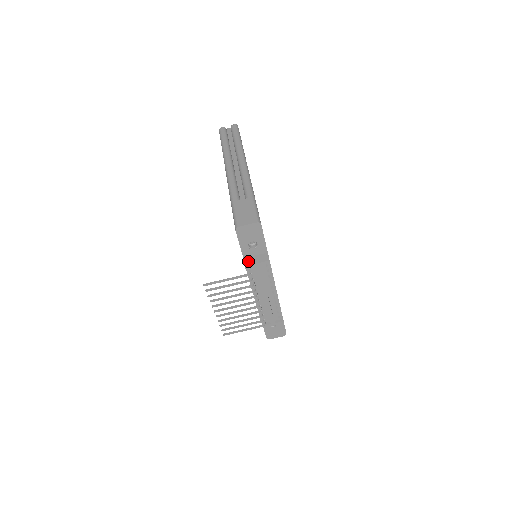
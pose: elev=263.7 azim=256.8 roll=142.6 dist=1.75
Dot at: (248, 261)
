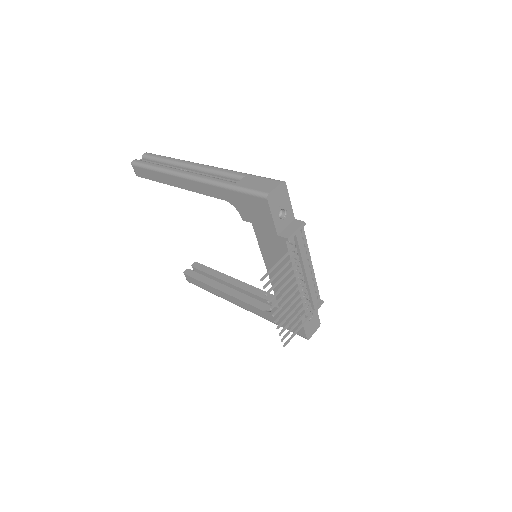
Dot at: (286, 234)
